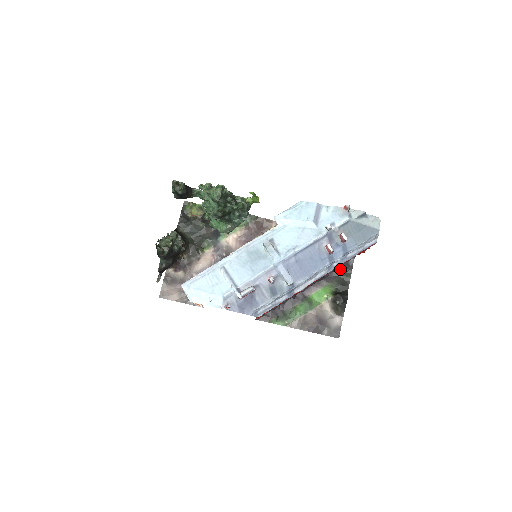
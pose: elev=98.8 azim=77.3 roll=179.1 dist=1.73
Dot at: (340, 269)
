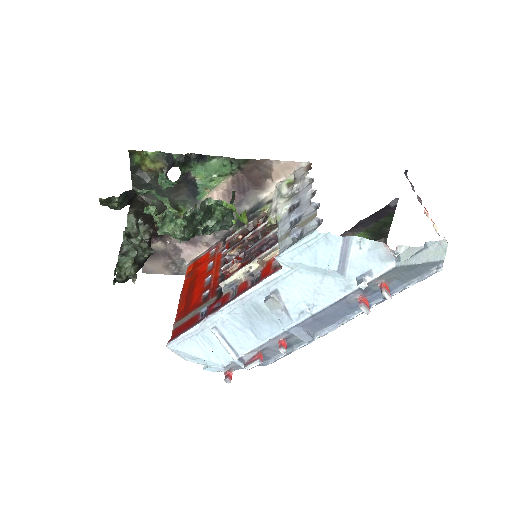
Dot at: (377, 214)
